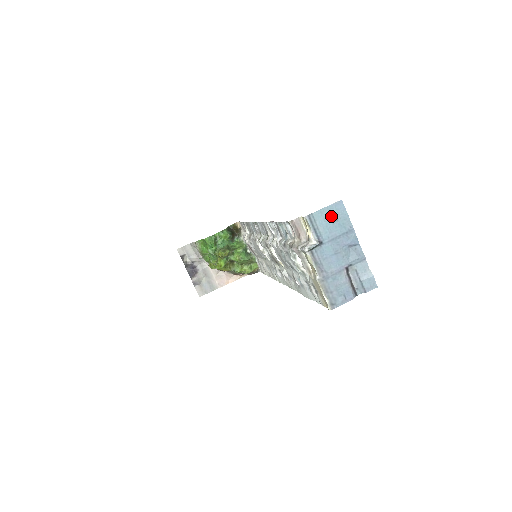
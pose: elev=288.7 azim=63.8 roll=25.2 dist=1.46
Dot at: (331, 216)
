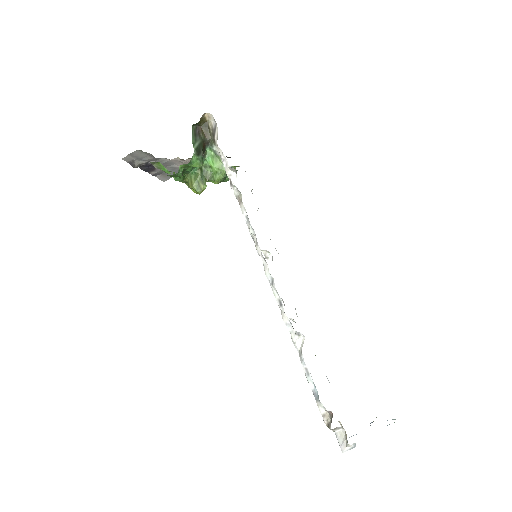
Dot at: occluded
